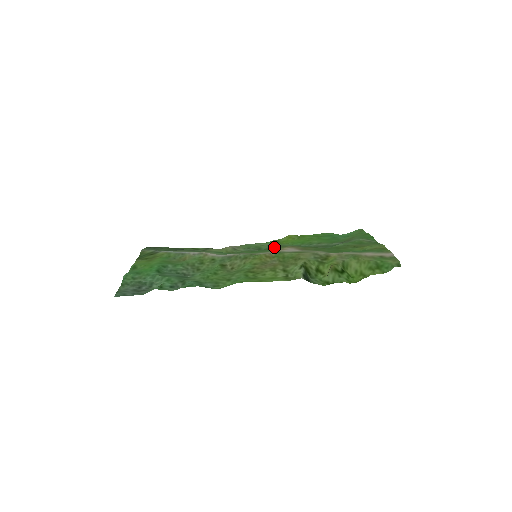
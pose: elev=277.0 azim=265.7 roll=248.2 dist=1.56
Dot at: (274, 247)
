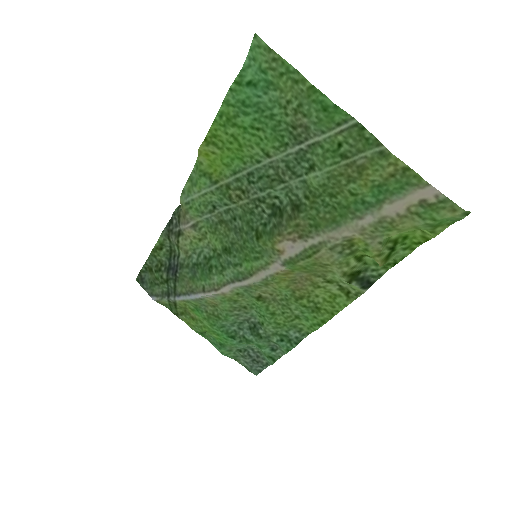
Dot at: (228, 200)
